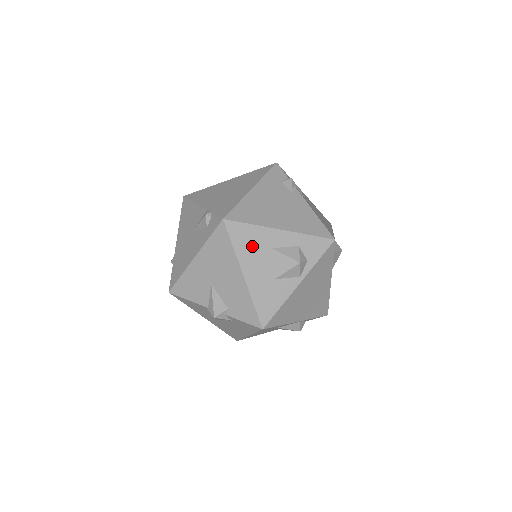
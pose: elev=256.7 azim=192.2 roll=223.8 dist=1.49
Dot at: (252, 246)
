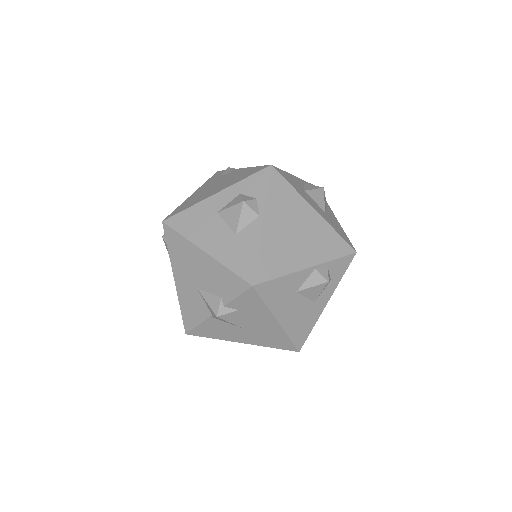
Dot at: (198, 223)
